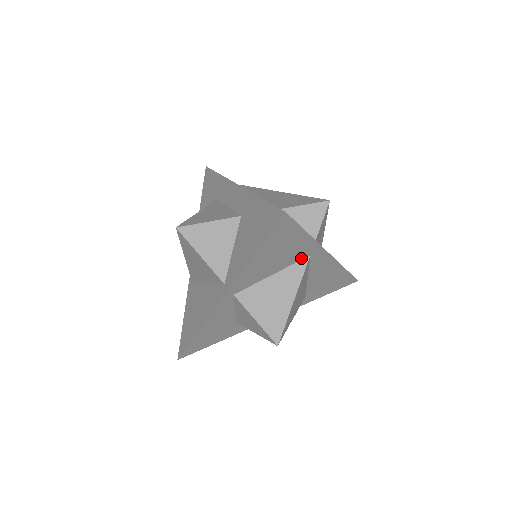
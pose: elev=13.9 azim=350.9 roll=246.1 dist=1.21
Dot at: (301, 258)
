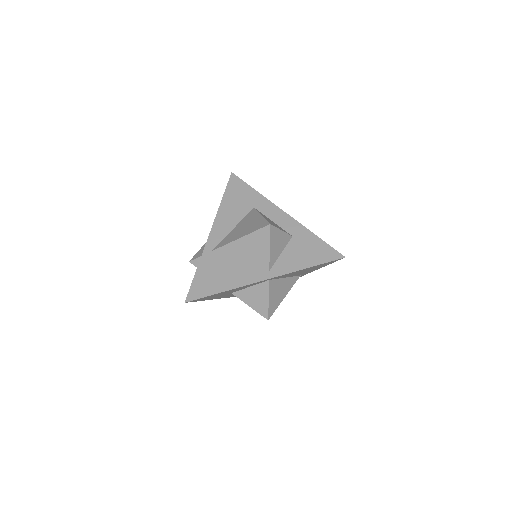
Dot at: (299, 275)
